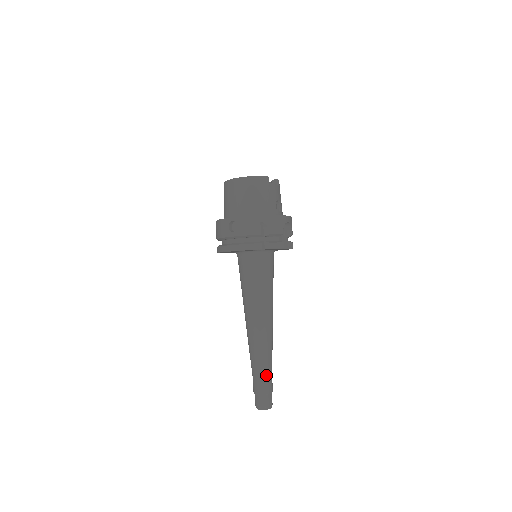
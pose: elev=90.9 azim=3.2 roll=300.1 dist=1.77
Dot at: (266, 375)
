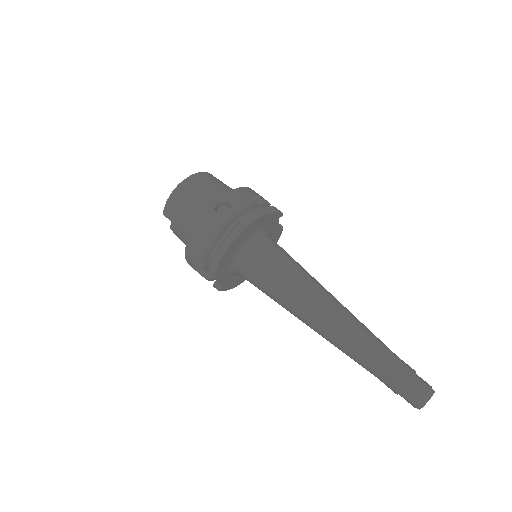
Dot at: (392, 352)
